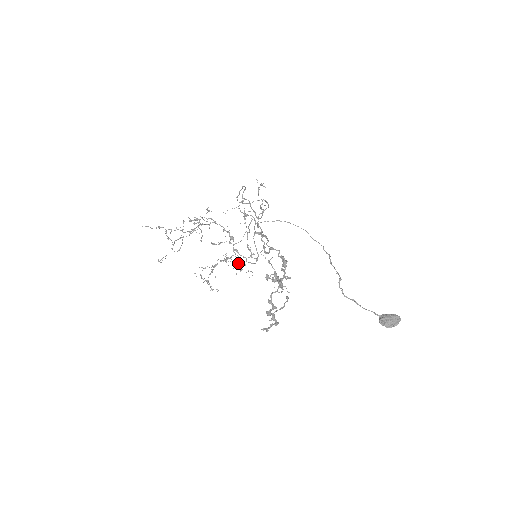
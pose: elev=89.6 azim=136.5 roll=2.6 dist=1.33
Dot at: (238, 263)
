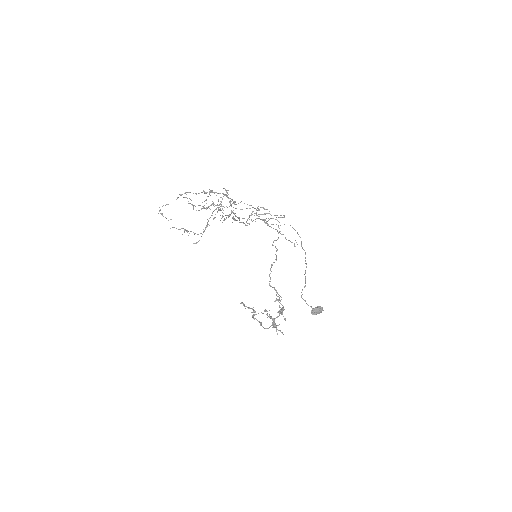
Dot at: (230, 214)
